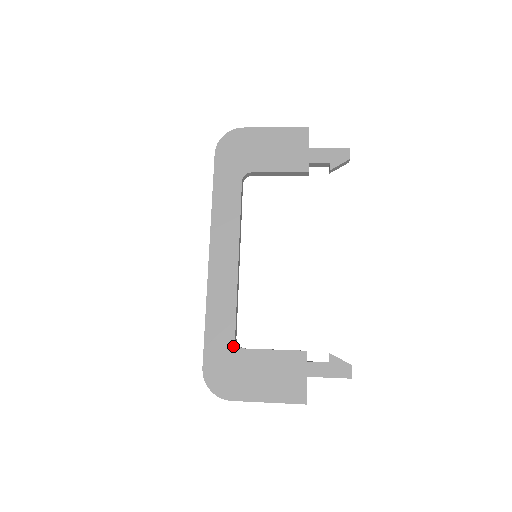
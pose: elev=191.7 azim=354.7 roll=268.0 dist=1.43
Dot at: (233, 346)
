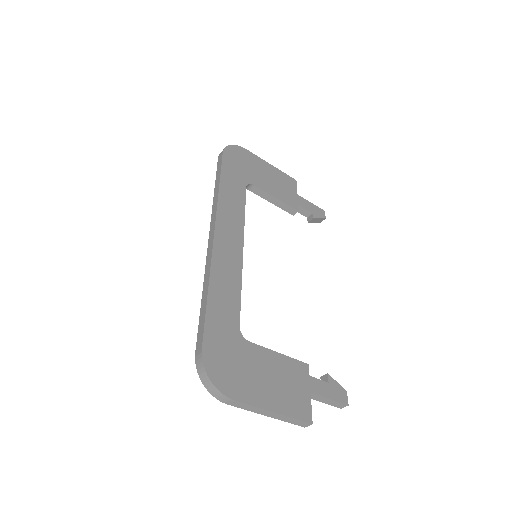
Dot at: (238, 334)
